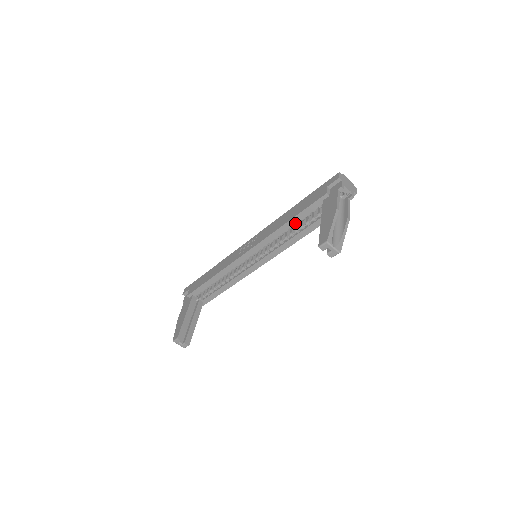
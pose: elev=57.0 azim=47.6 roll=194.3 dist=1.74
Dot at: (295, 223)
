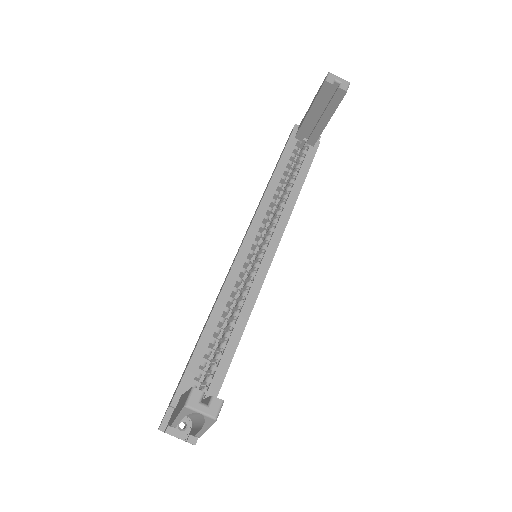
Dot at: (281, 176)
